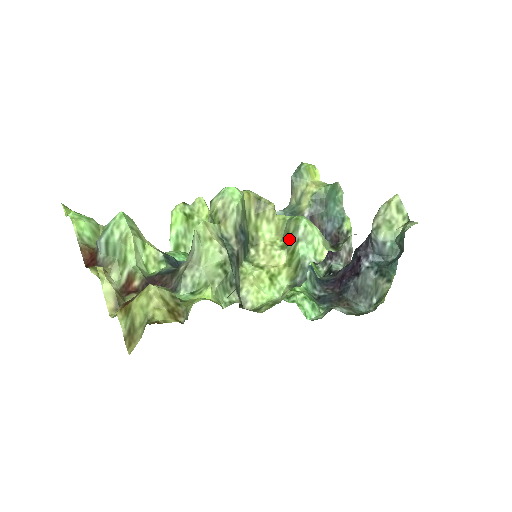
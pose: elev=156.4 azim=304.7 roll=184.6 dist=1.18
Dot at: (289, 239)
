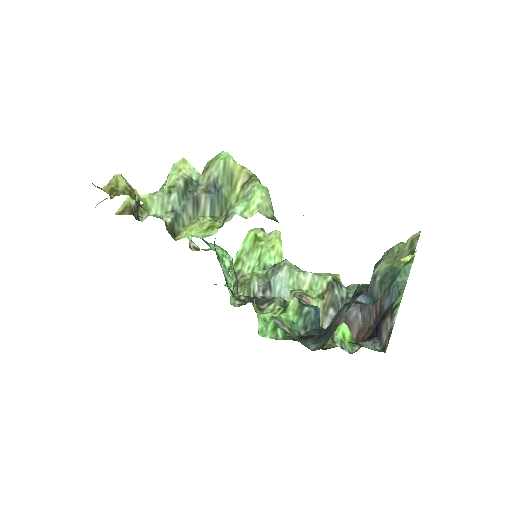
Dot at: occluded
